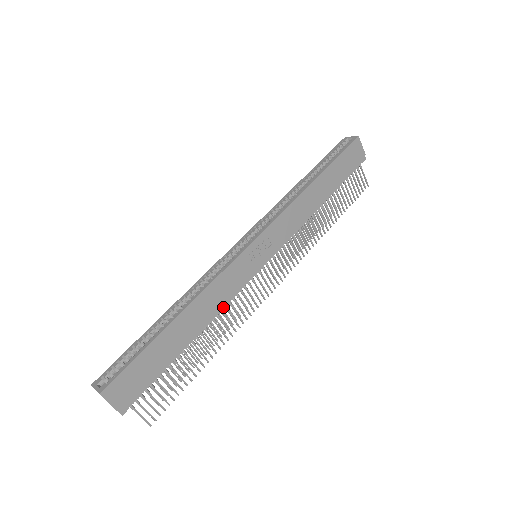
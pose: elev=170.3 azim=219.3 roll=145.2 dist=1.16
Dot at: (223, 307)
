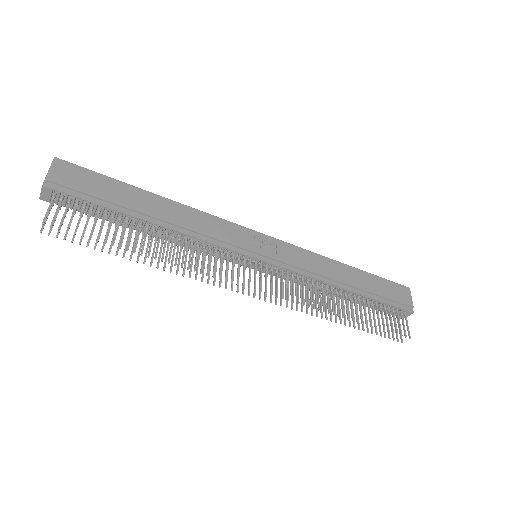
Dot at: (197, 237)
